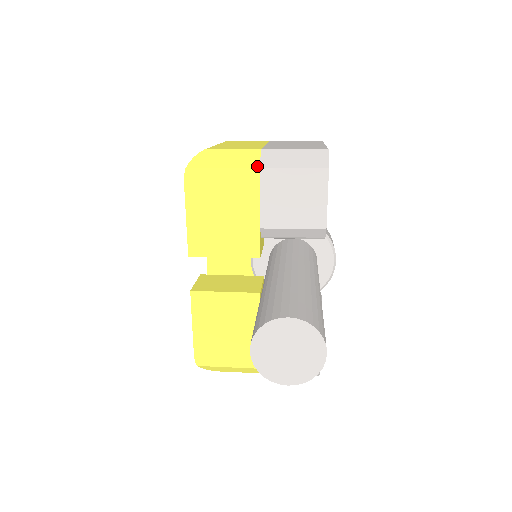
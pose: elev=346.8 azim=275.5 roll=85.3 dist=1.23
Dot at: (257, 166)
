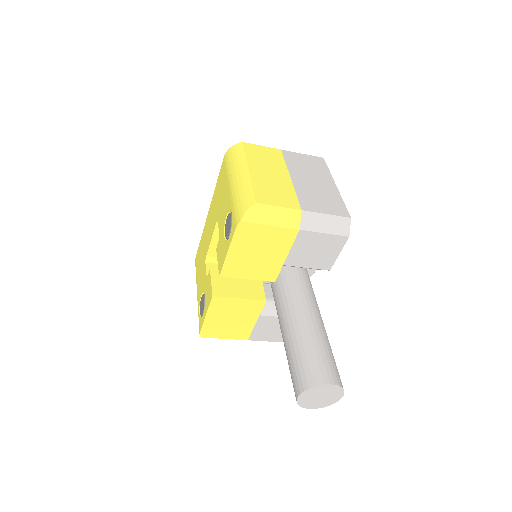
Dot at: (298, 227)
